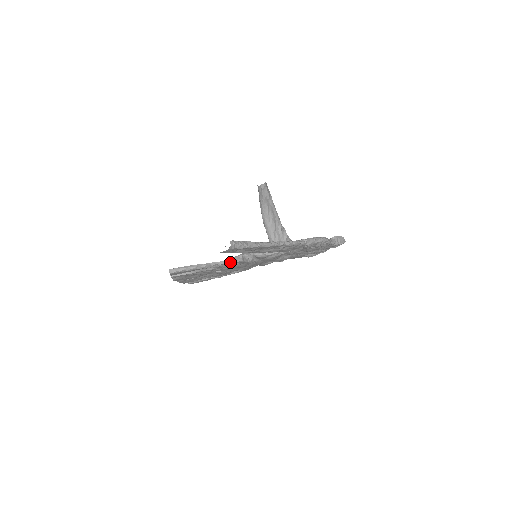
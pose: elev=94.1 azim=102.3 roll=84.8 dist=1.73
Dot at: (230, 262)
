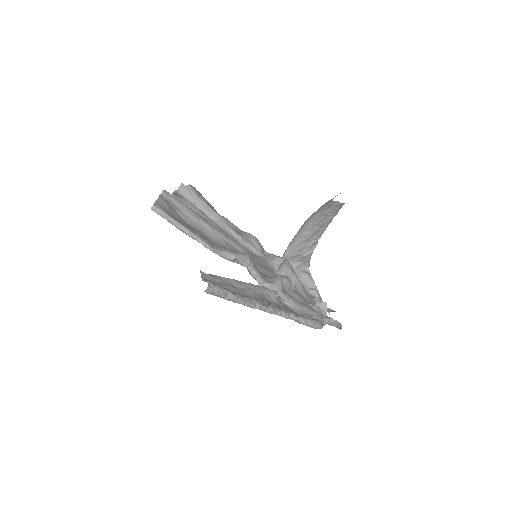
Dot at: (218, 254)
